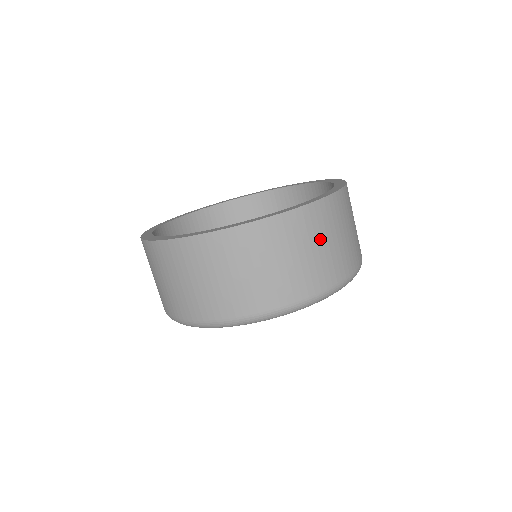
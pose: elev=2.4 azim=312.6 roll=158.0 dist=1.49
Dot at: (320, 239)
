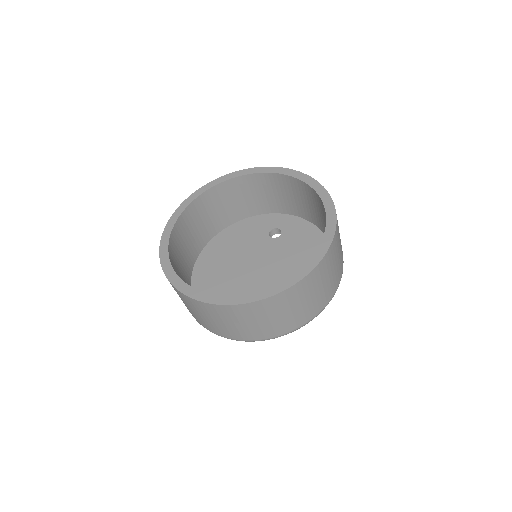
Dot at: (327, 275)
